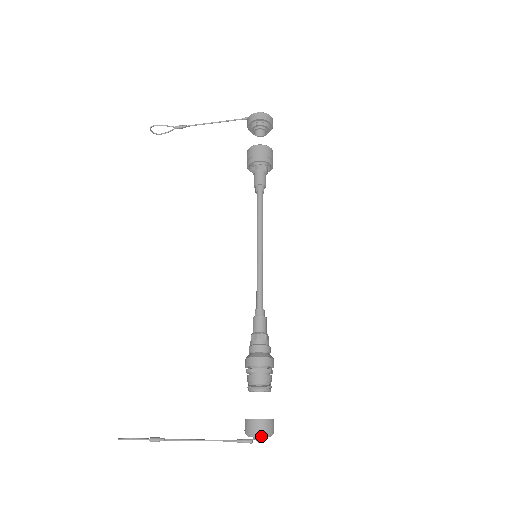
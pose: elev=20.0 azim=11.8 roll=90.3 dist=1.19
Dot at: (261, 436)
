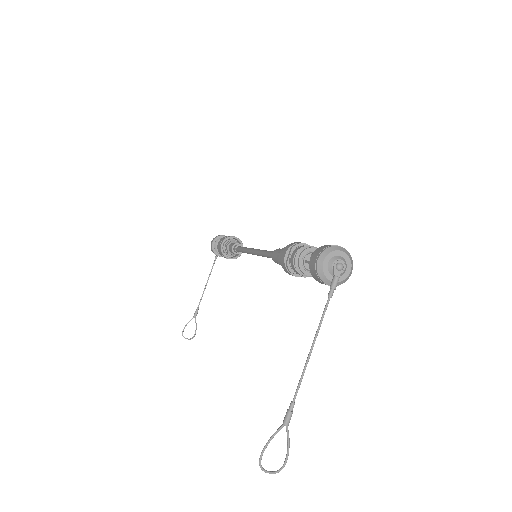
Dot at: (325, 256)
